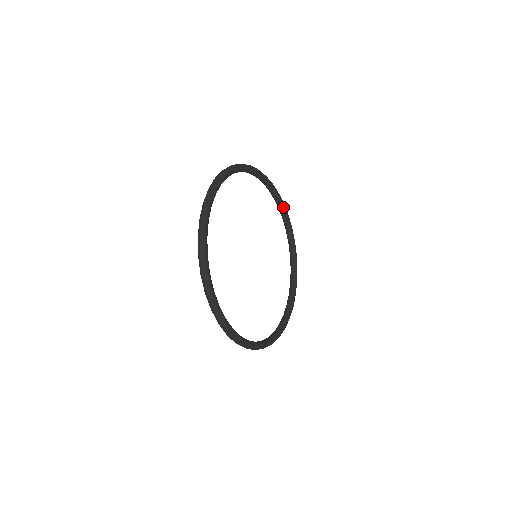
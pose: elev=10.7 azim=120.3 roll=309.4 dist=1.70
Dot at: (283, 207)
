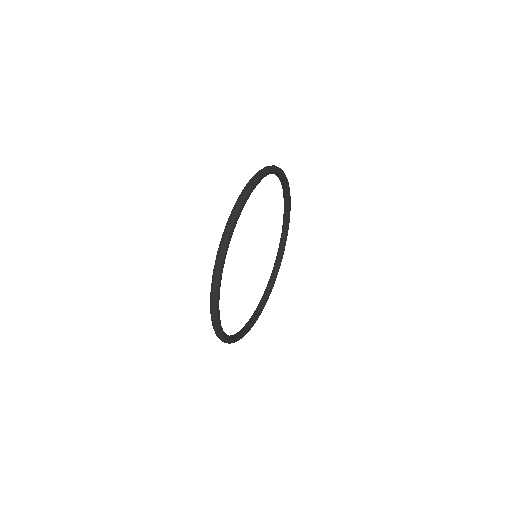
Dot at: (257, 184)
